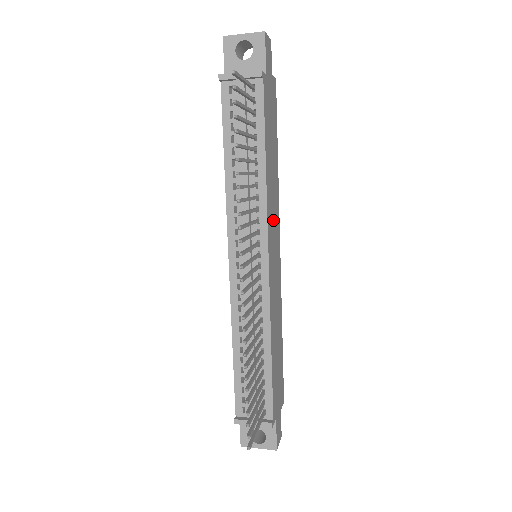
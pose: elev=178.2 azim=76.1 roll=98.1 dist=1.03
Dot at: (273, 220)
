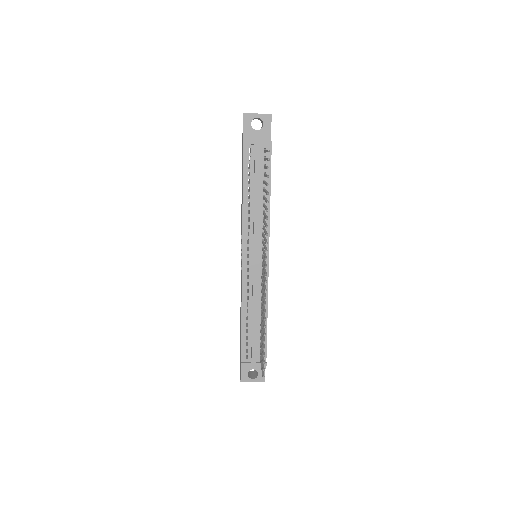
Dot at: occluded
